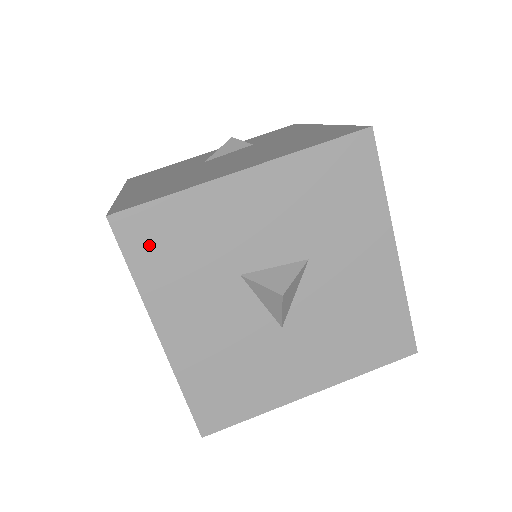
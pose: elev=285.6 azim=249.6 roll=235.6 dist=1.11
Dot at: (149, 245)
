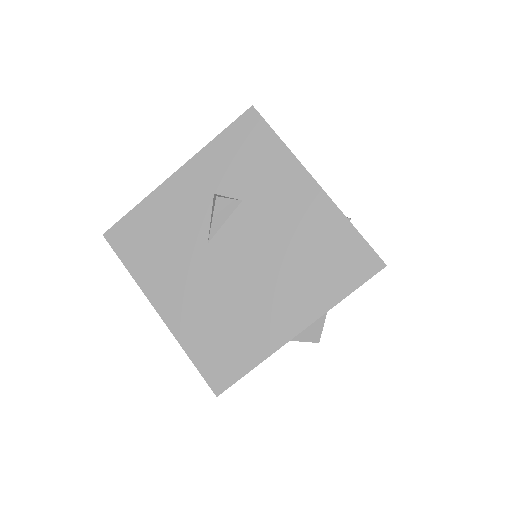
Dot at: occluded
